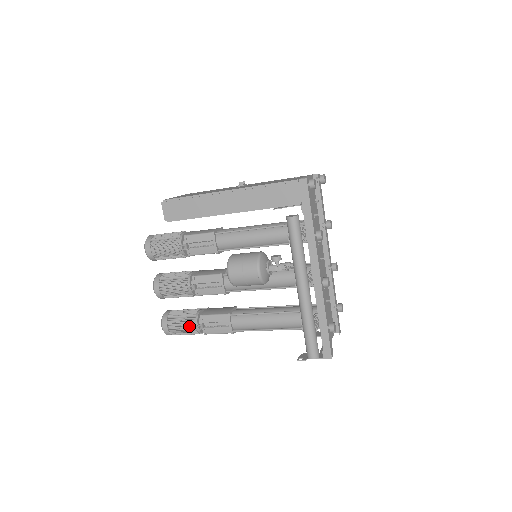
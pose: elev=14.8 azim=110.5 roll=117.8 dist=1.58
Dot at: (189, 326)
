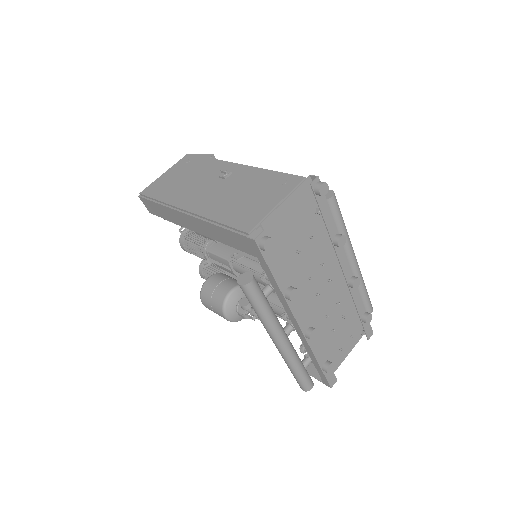
Dot at: occluded
